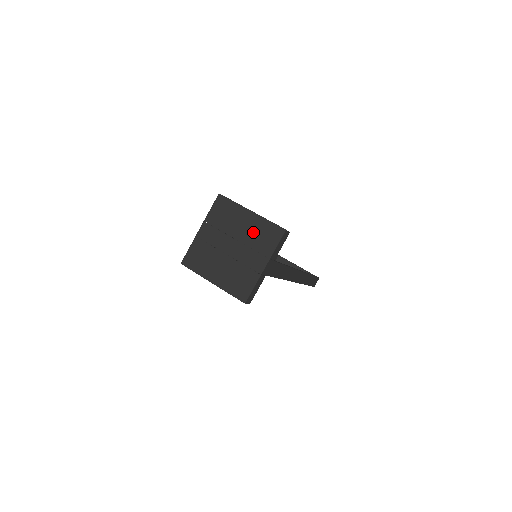
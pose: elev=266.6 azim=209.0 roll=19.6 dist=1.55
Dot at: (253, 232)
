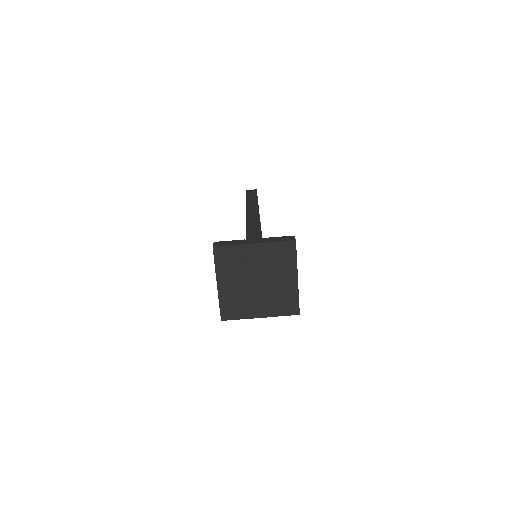
Dot at: (281, 291)
